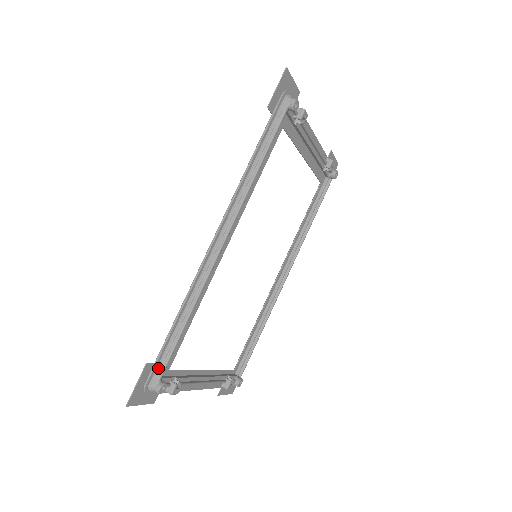
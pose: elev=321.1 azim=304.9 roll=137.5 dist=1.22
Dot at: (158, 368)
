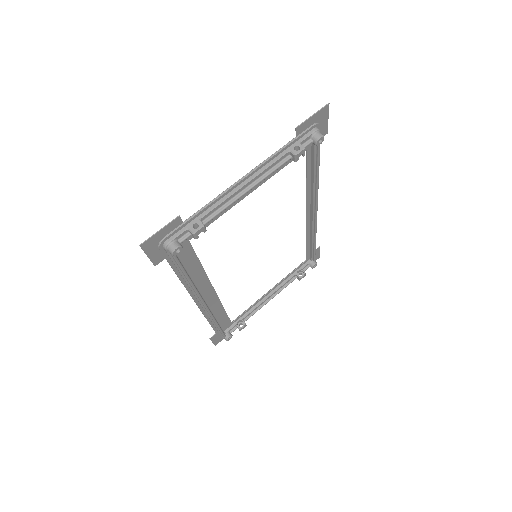
Dot at: (220, 334)
